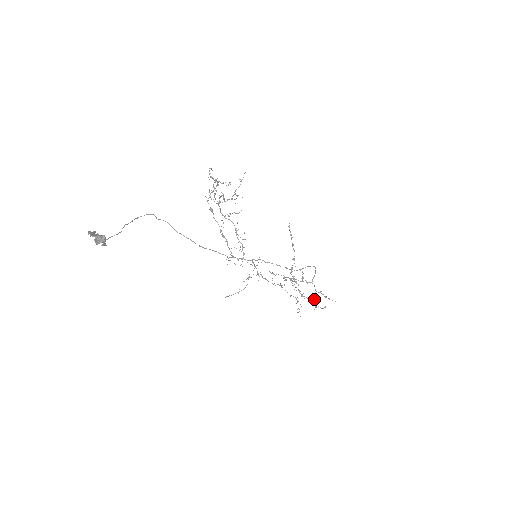
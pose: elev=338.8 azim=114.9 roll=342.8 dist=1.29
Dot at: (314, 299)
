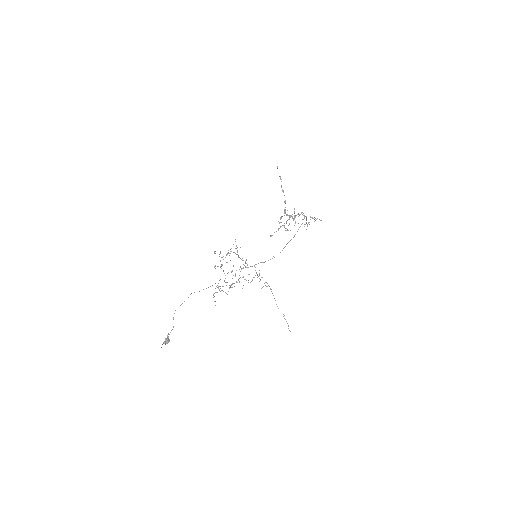
Dot at: occluded
